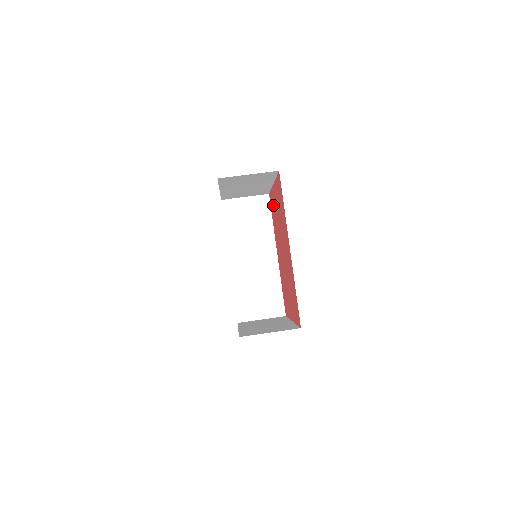
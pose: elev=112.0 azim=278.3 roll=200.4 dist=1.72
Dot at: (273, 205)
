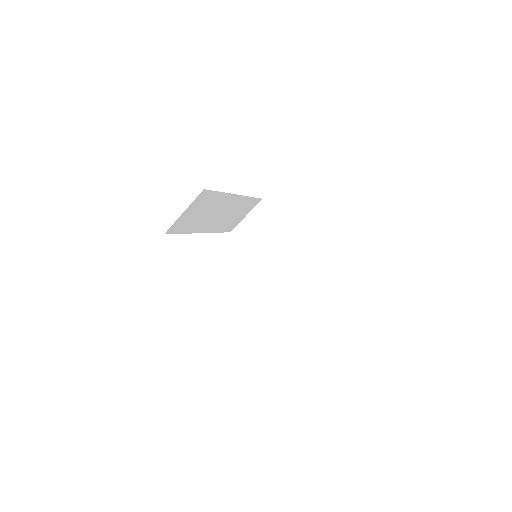
Dot at: occluded
